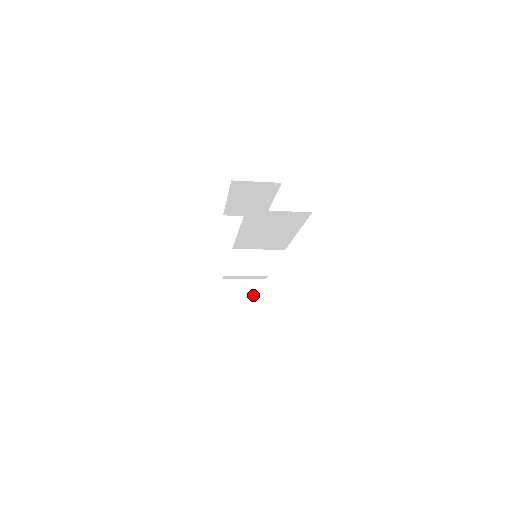
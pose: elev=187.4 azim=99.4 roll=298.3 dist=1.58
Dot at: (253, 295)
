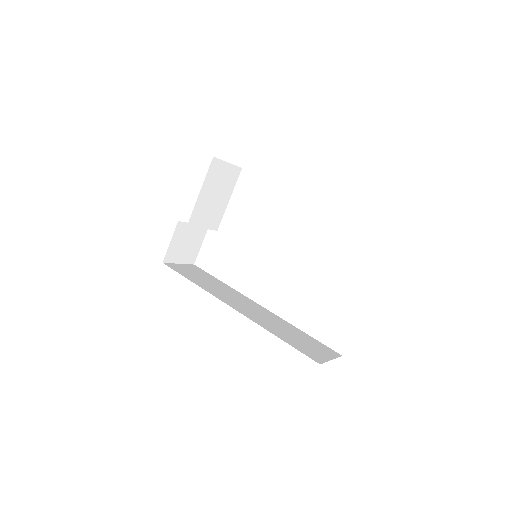
Dot at: (194, 241)
